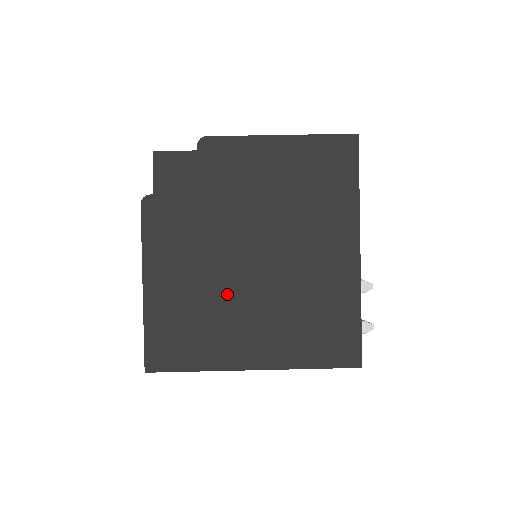
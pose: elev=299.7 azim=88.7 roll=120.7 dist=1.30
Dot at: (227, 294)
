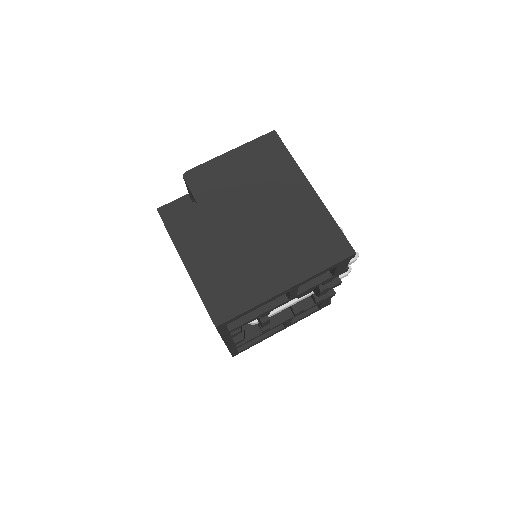
Dot at: (245, 251)
